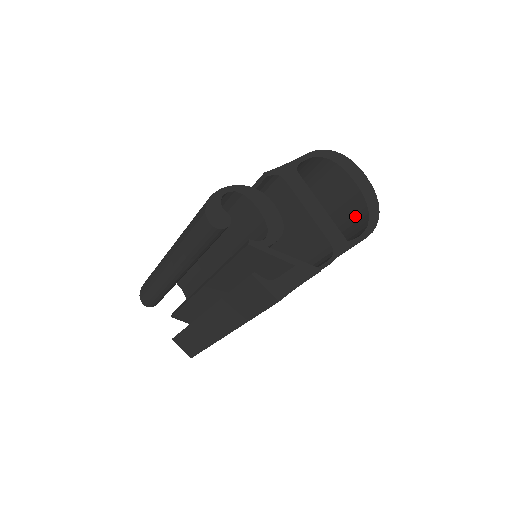
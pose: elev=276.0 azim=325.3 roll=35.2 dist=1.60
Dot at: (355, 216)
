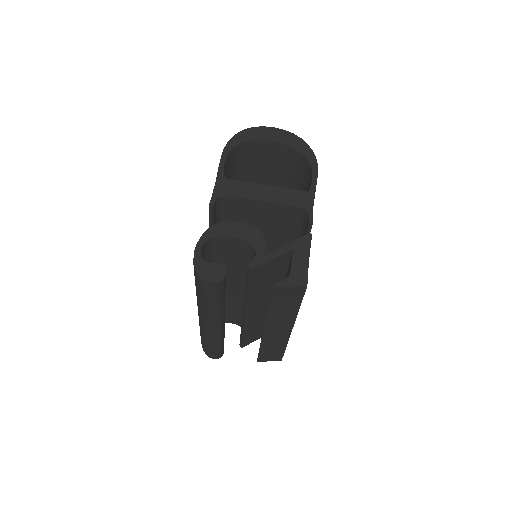
Dot at: (294, 163)
